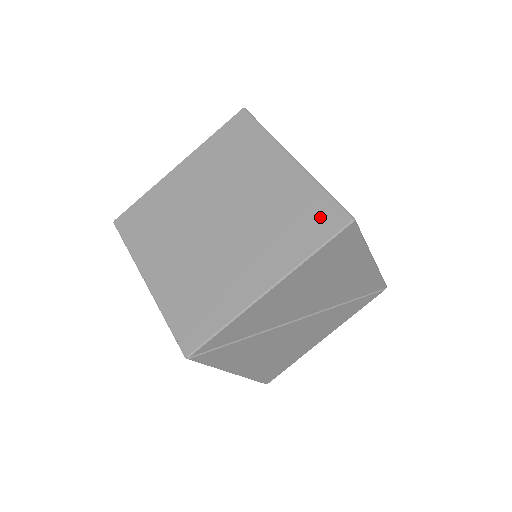
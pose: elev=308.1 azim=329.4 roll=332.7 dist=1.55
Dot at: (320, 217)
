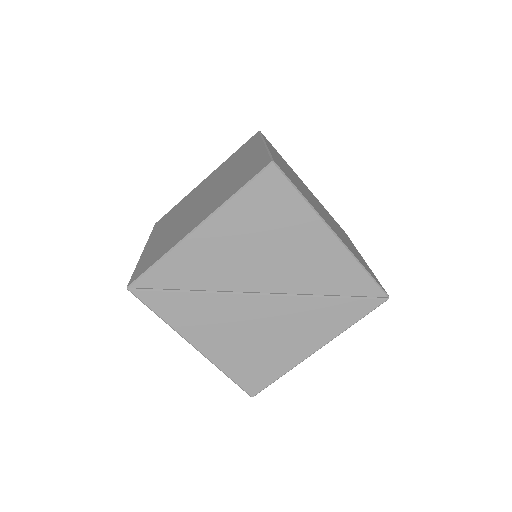
Dot at: (254, 169)
